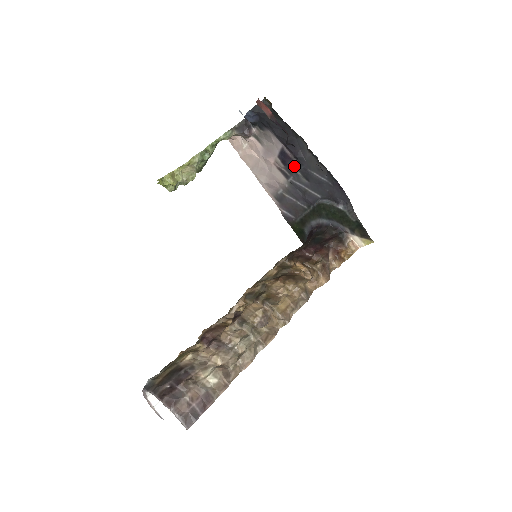
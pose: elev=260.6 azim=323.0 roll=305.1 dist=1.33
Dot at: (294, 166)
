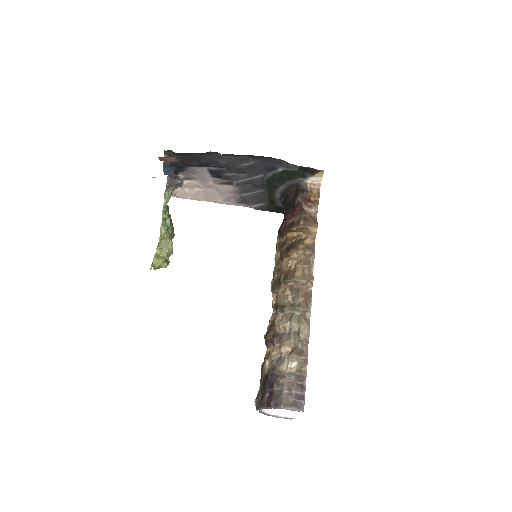
Dot at: (227, 173)
